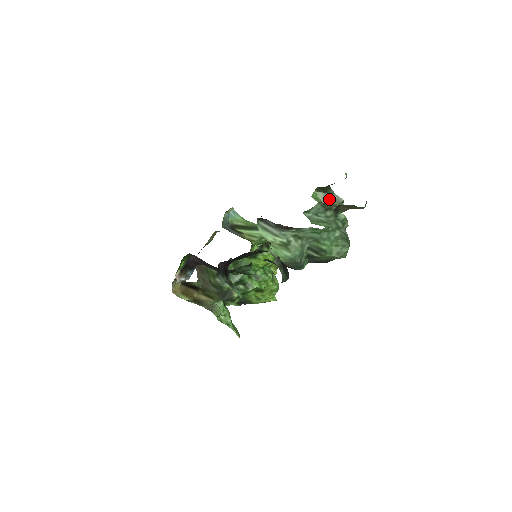
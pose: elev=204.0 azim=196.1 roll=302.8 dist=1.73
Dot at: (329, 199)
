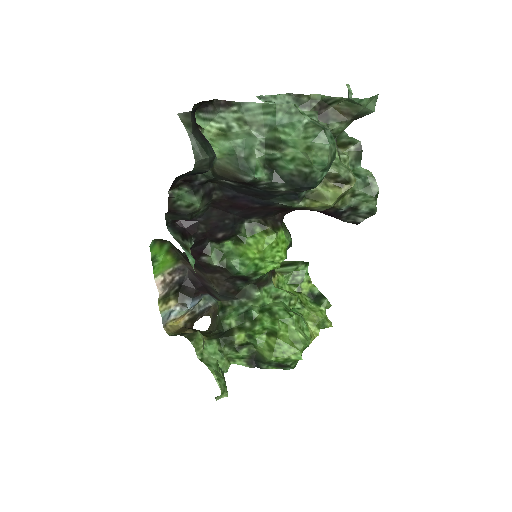
Dot at: (340, 144)
